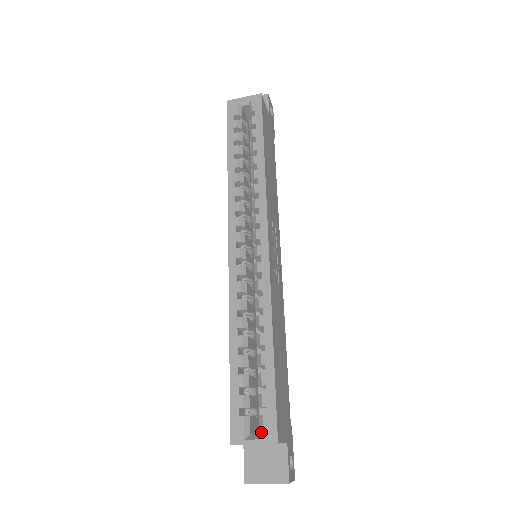
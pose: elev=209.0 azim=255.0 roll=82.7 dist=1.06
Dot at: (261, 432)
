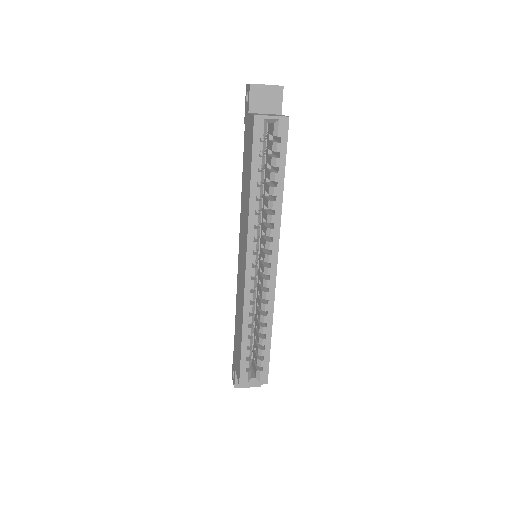
Dot at: (258, 379)
